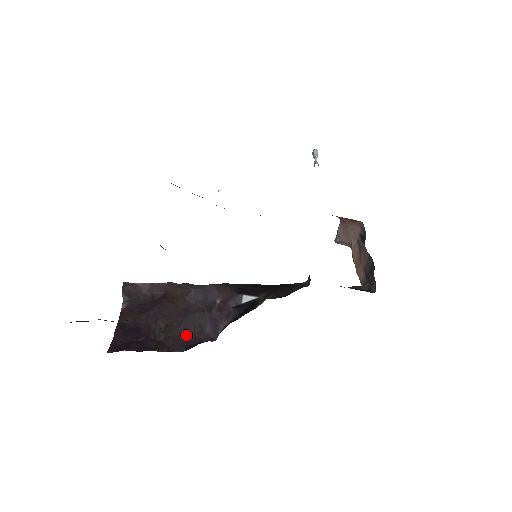
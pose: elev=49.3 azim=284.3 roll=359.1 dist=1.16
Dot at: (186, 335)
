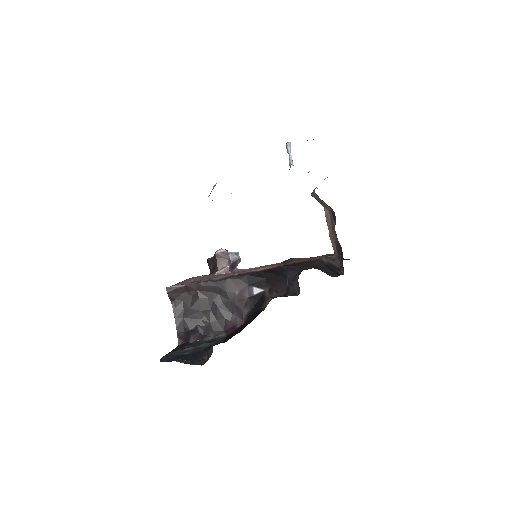
Dot at: (222, 320)
